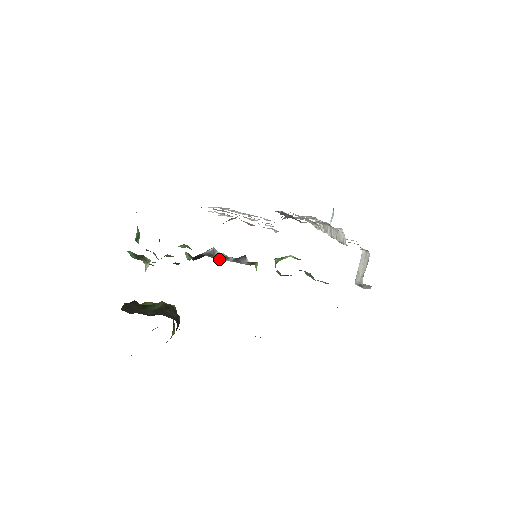
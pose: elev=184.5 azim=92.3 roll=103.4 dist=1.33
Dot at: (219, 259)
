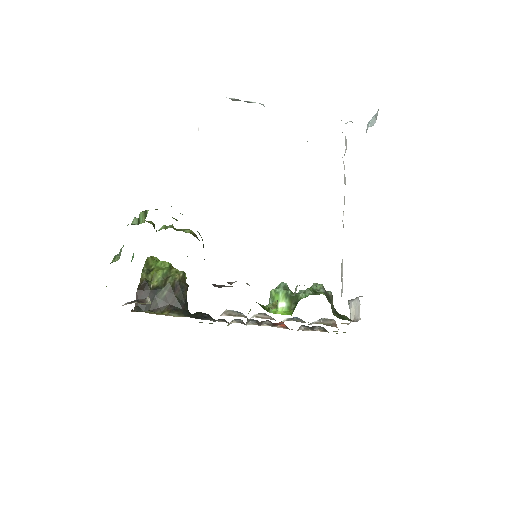
Dot at: occluded
